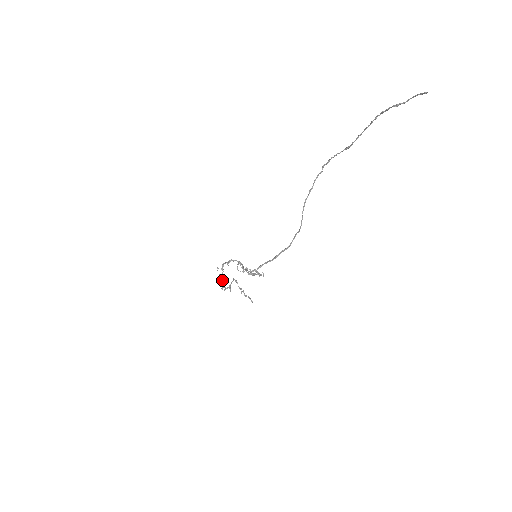
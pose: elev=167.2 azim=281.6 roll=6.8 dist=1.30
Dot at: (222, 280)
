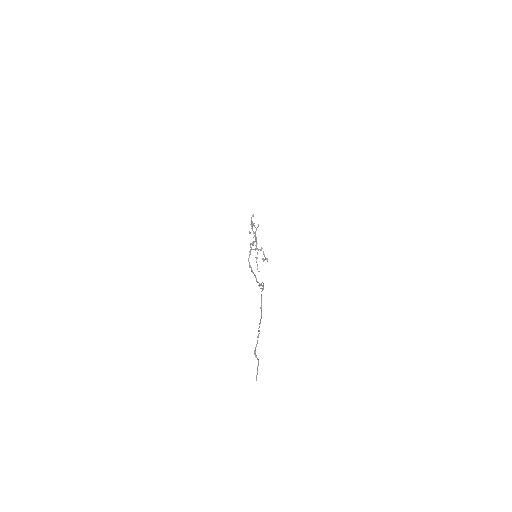
Dot at: occluded
